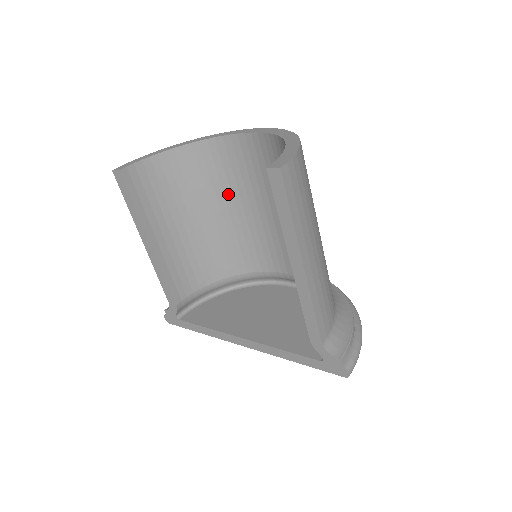
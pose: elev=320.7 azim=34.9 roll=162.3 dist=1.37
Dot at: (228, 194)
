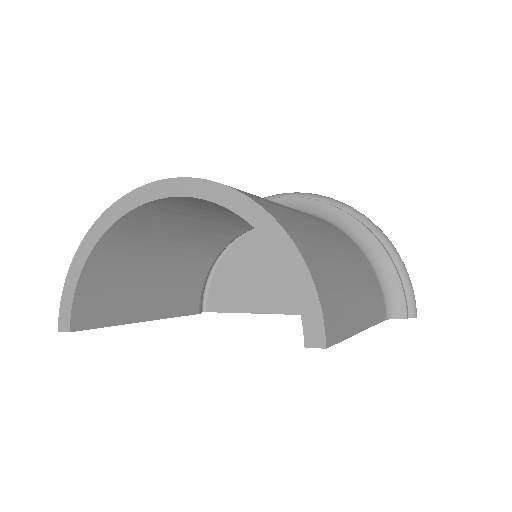
Dot at: (180, 224)
